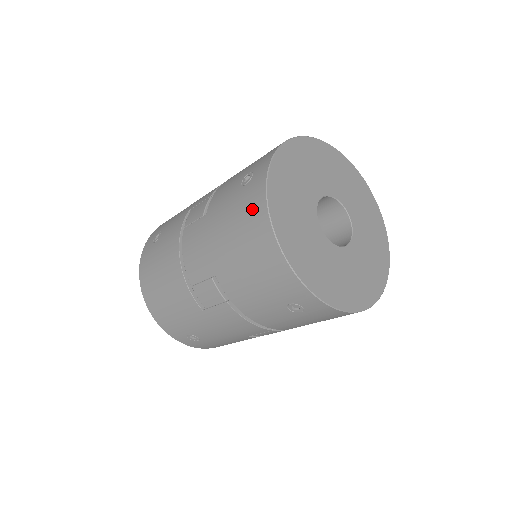
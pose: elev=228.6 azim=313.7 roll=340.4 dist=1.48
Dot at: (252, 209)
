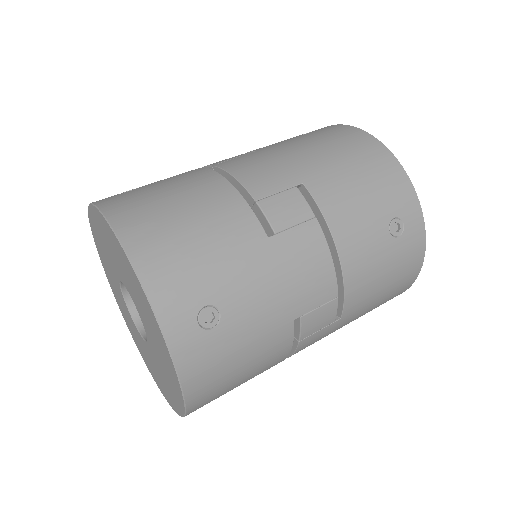
Dot at: (341, 132)
